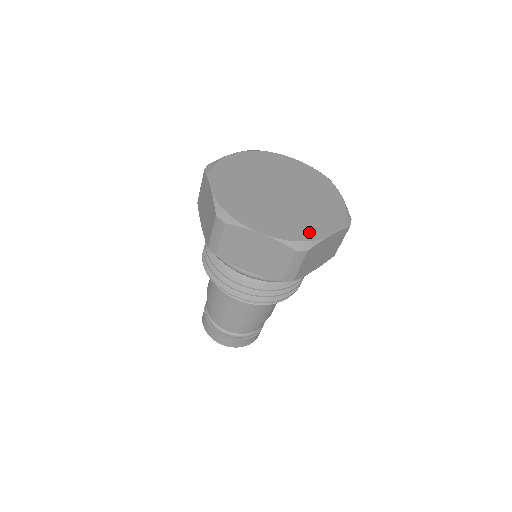
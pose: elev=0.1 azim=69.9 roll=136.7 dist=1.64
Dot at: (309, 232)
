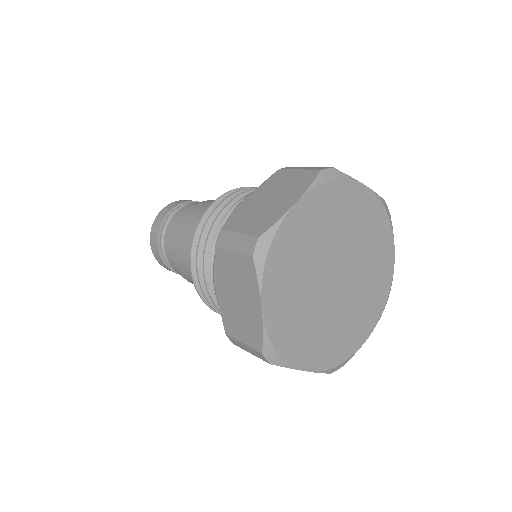
Dot at: (351, 344)
